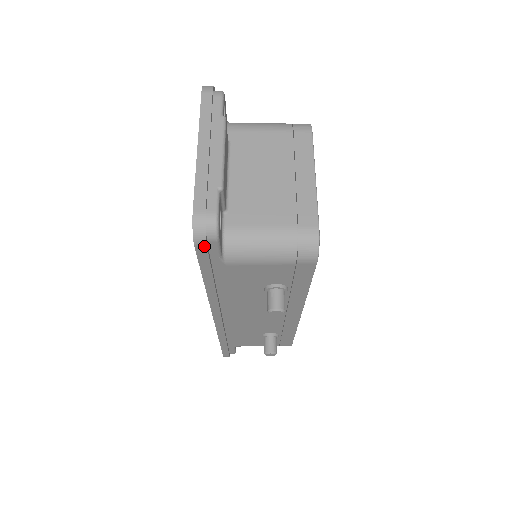
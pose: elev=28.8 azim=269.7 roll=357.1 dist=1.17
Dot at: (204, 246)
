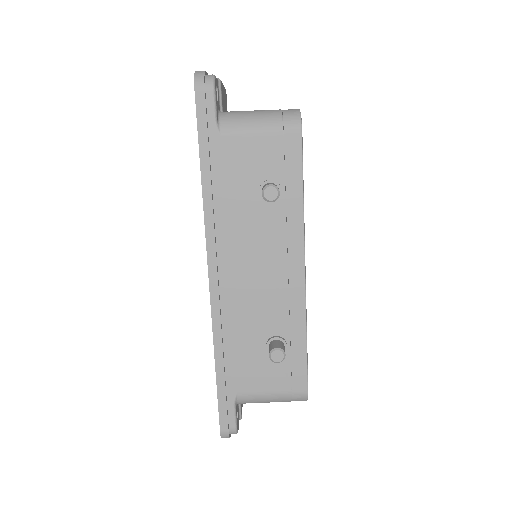
Dot at: (202, 89)
